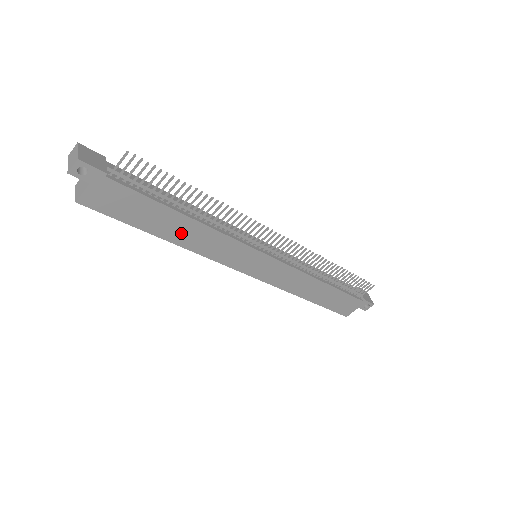
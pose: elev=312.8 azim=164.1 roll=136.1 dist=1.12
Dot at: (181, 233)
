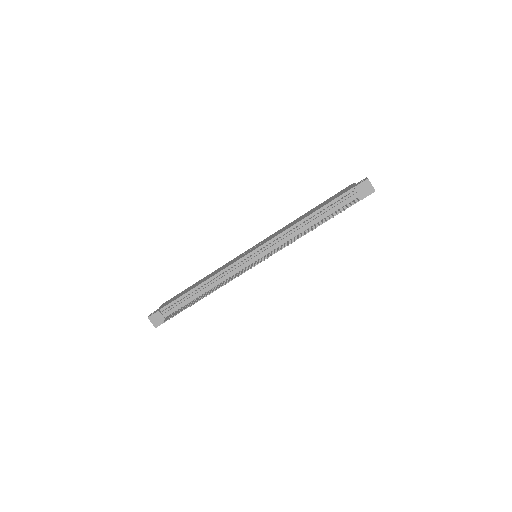
Dot at: occluded
